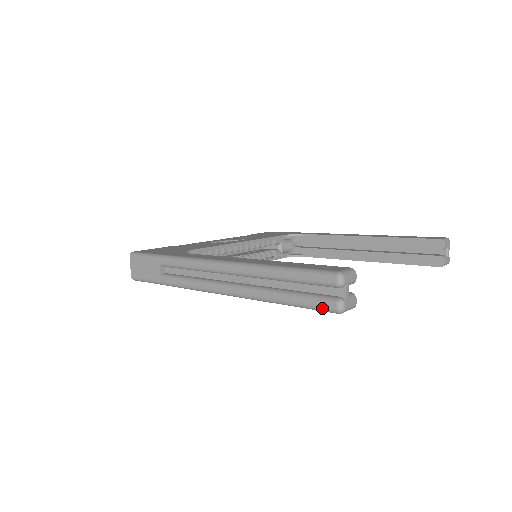
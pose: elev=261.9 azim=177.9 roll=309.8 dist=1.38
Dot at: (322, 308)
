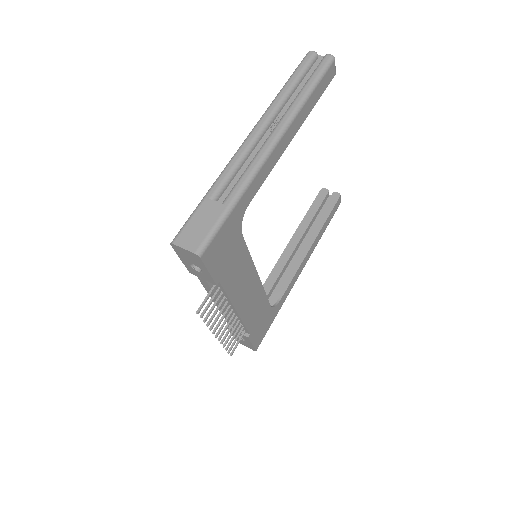
Dot at: (326, 63)
